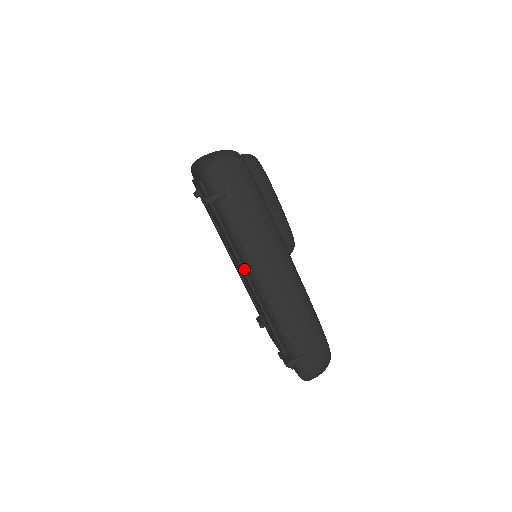
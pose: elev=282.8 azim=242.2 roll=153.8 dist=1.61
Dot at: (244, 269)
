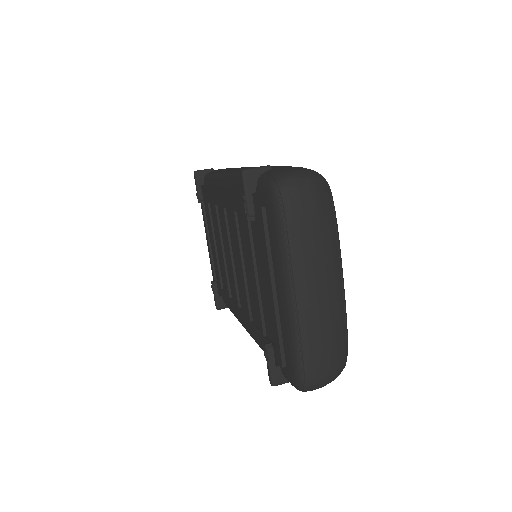
Dot at: occluded
